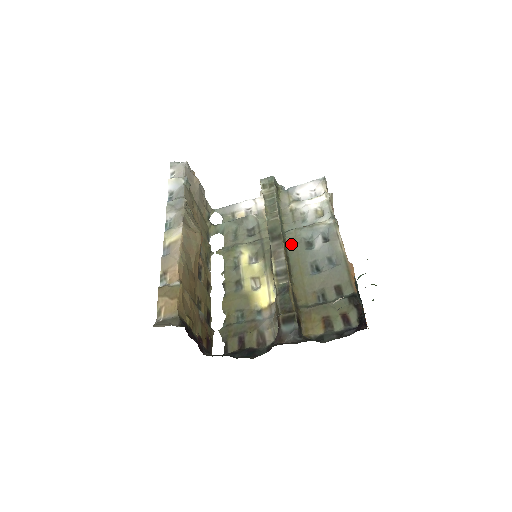
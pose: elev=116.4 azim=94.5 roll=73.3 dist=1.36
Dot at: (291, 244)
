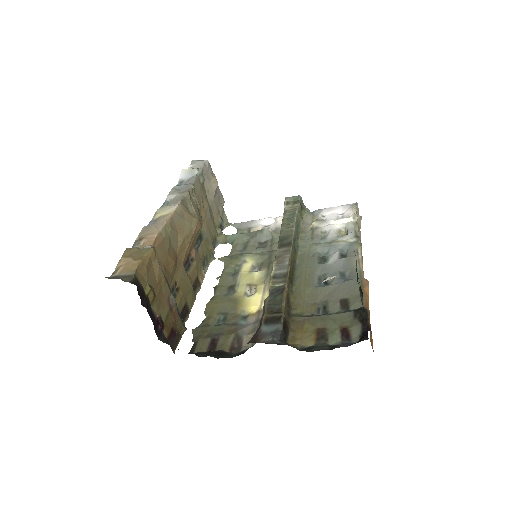
Dot at: (302, 257)
